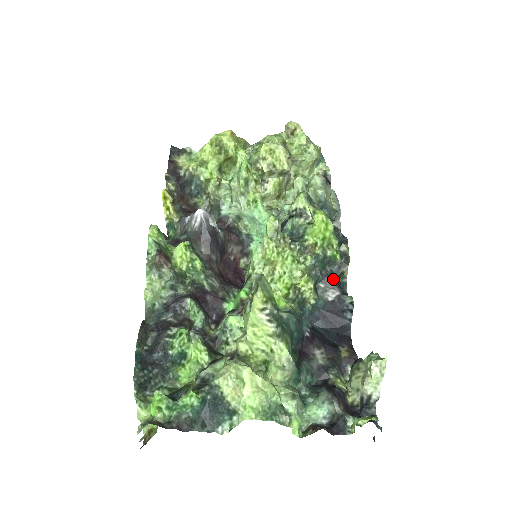
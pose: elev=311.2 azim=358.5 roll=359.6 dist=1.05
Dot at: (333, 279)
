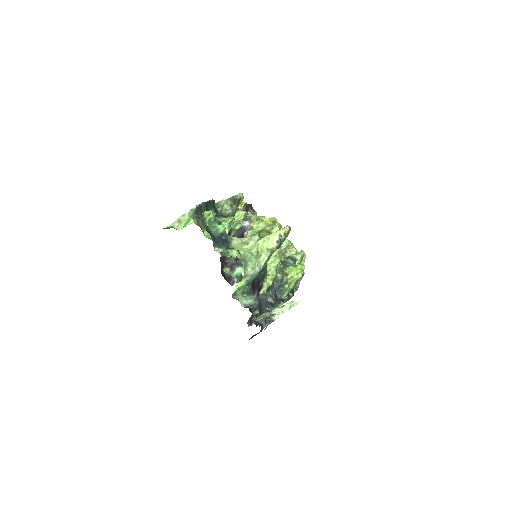
Dot at: (276, 298)
